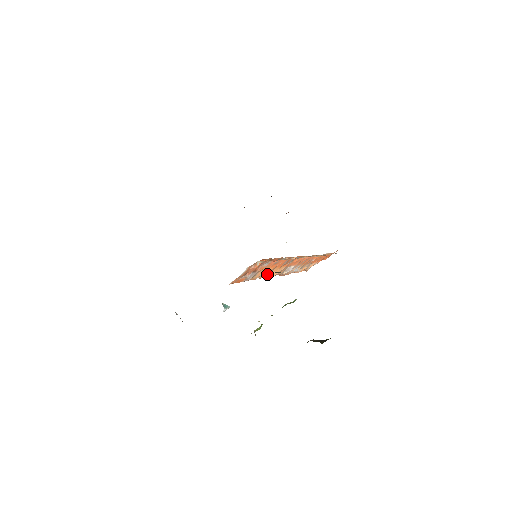
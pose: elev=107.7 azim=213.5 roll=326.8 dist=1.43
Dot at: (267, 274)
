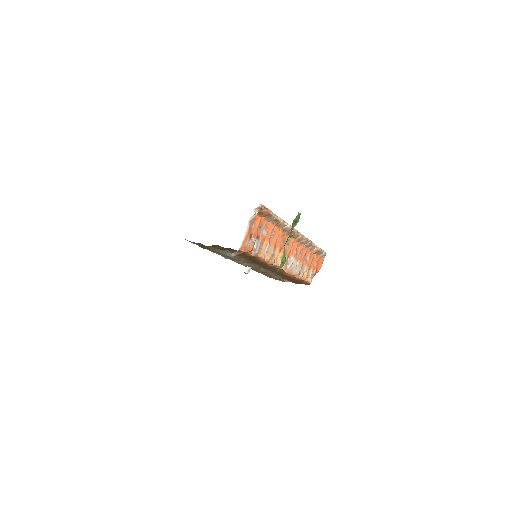
Dot at: (272, 256)
